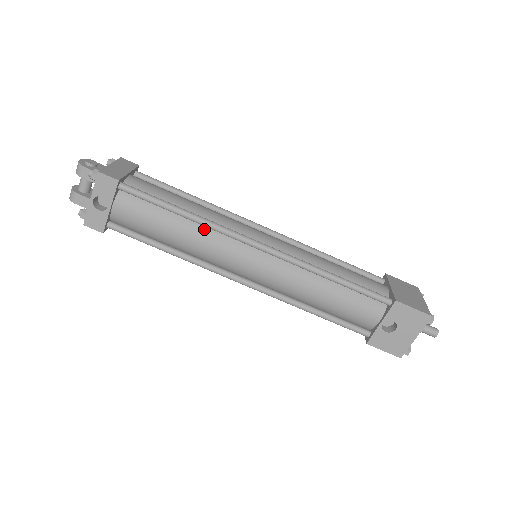
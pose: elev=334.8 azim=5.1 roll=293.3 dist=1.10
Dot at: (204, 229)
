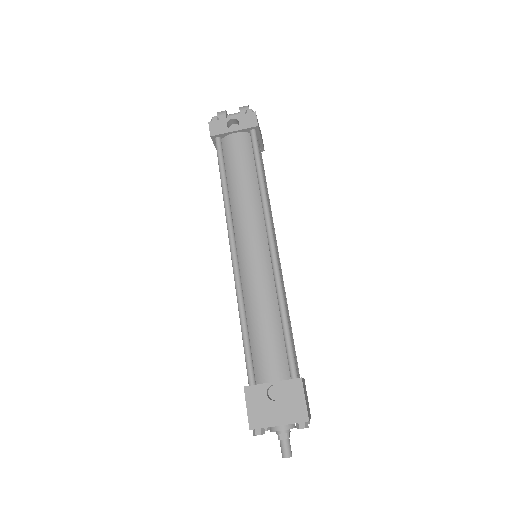
Dot at: (258, 199)
